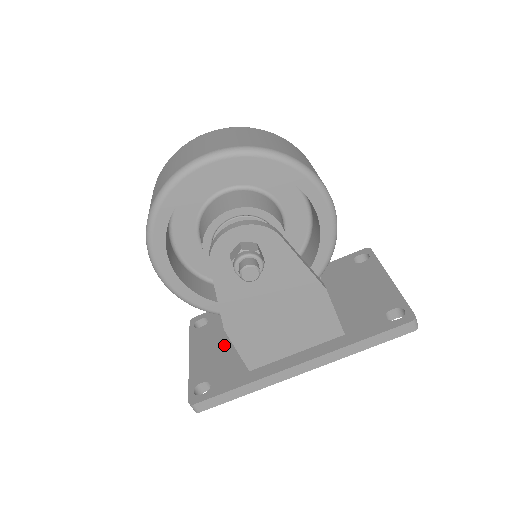
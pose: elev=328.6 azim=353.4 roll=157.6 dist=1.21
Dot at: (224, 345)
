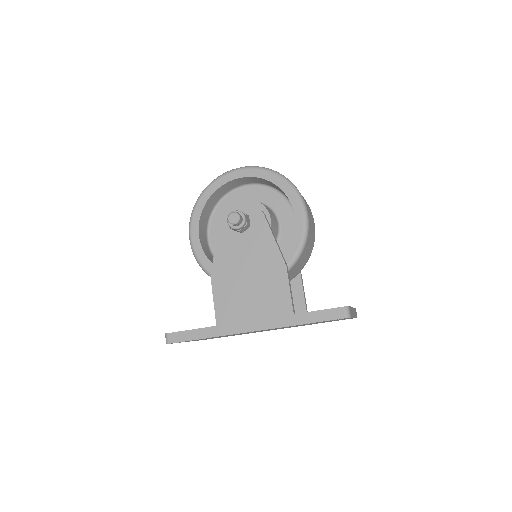
Dot at: occluded
